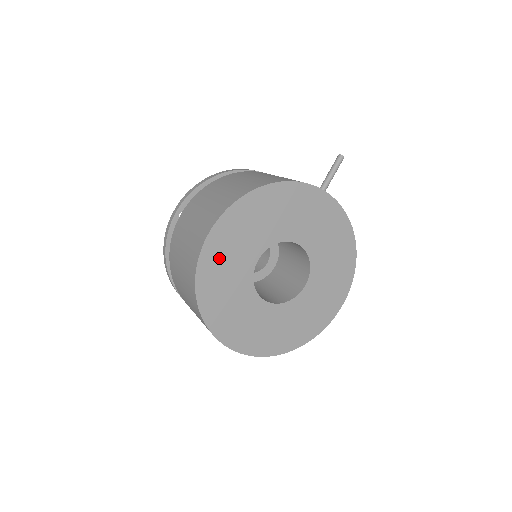
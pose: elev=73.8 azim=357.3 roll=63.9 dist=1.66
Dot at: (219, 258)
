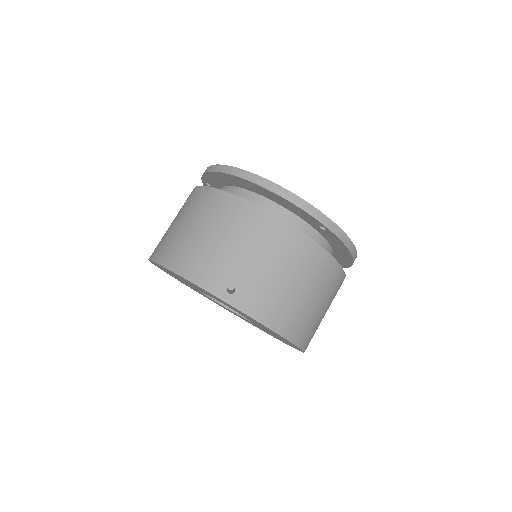
Dot at: (170, 274)
